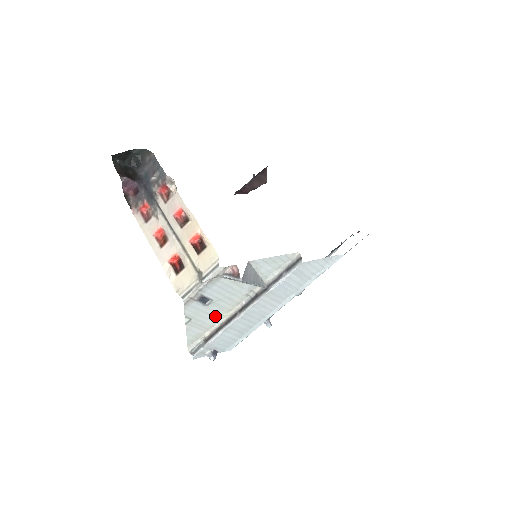
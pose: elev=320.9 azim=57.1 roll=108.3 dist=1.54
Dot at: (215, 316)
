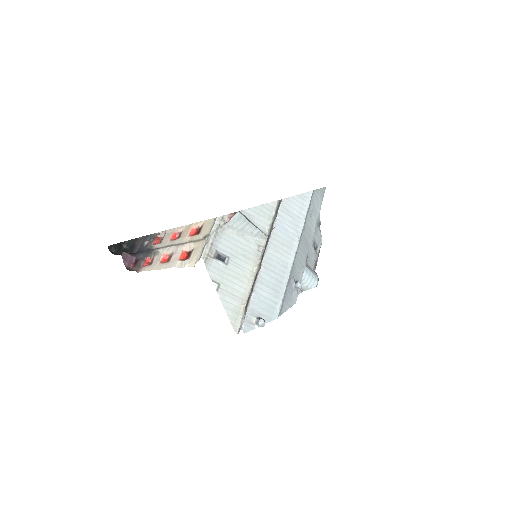
Dot at: (241, 281)
